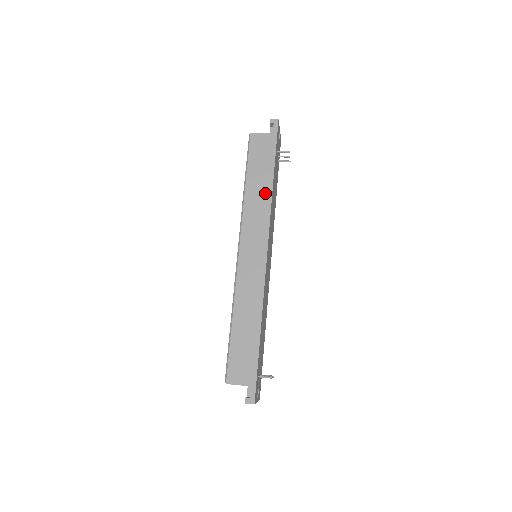
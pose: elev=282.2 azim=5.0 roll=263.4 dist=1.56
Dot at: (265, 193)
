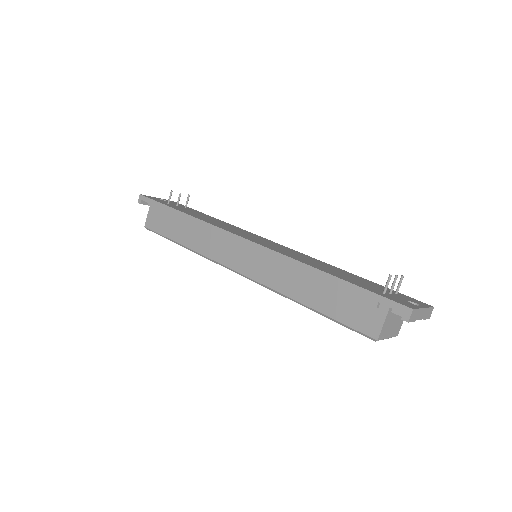
Dot at: (192, 225)
